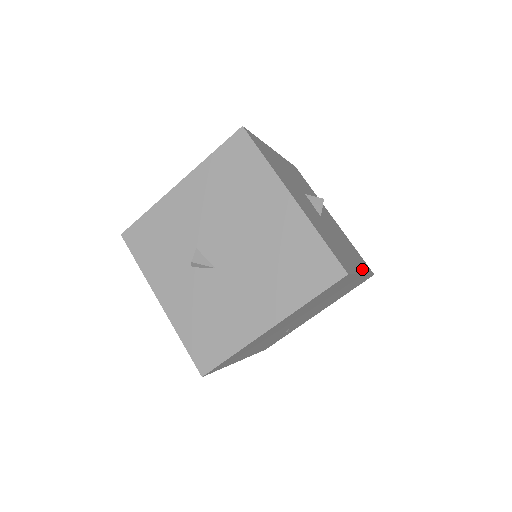
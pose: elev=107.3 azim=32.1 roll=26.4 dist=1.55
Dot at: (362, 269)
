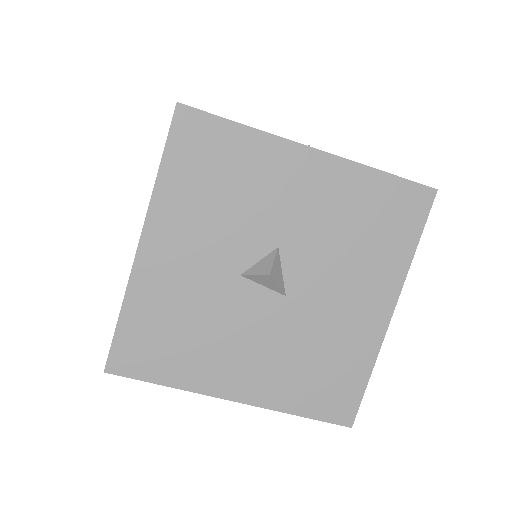
Dot at: (392, 286)
